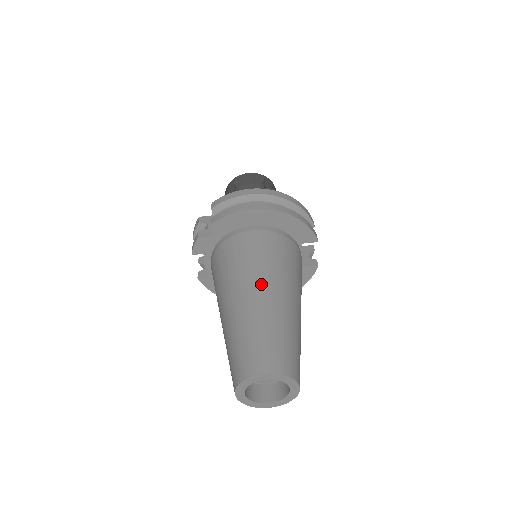
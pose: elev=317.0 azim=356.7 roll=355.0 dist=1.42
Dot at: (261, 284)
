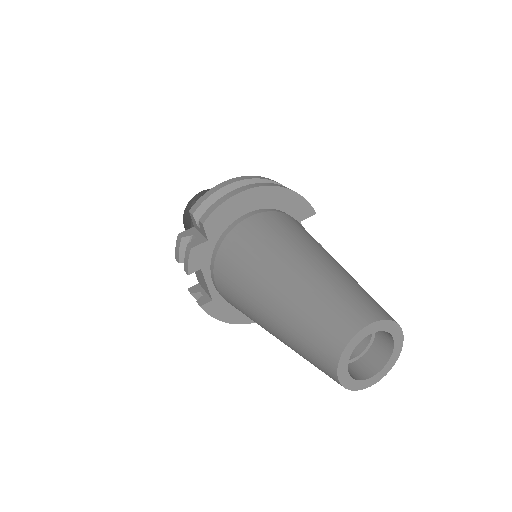
Dot at: (296, 253)
